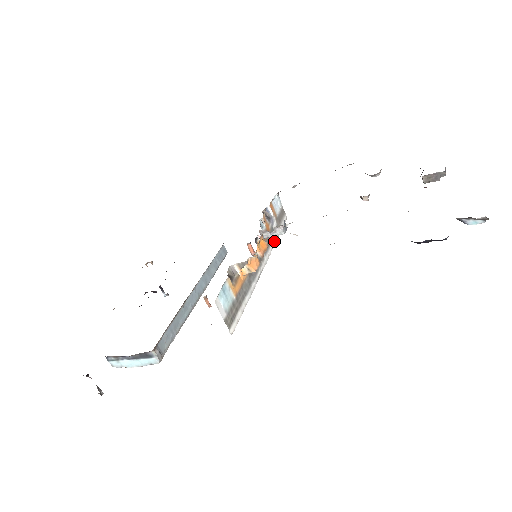
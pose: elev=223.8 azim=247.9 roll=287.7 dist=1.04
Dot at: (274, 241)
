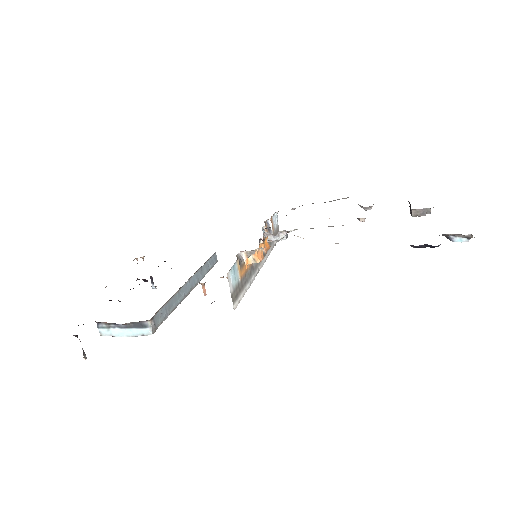
Dot at: (270, 250)
